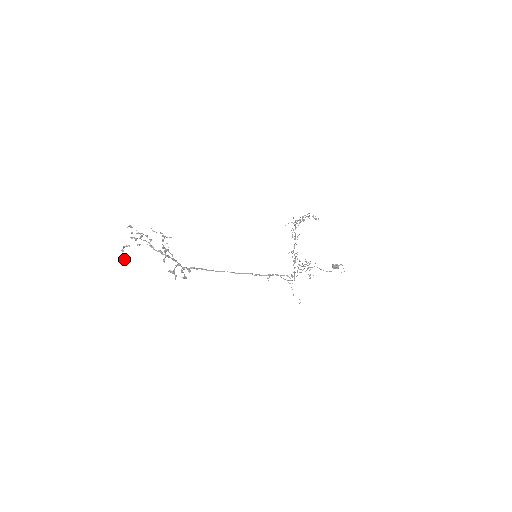
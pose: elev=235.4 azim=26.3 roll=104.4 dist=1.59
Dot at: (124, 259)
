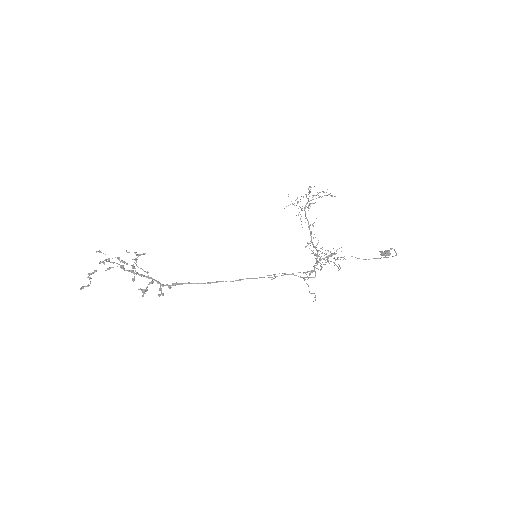
Dot at: (87, 285)
